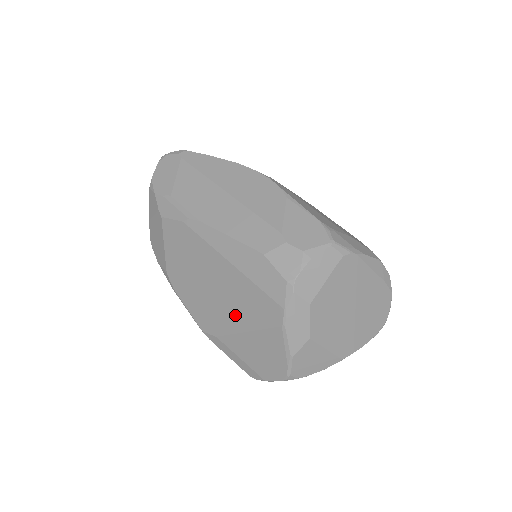
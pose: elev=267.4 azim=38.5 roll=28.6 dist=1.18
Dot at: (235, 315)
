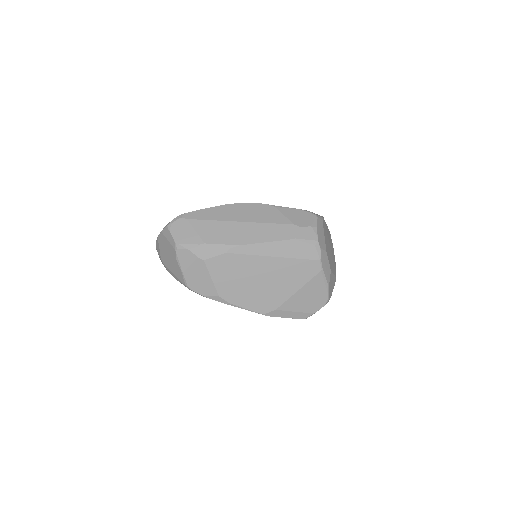
Dot at: (287, 286)
